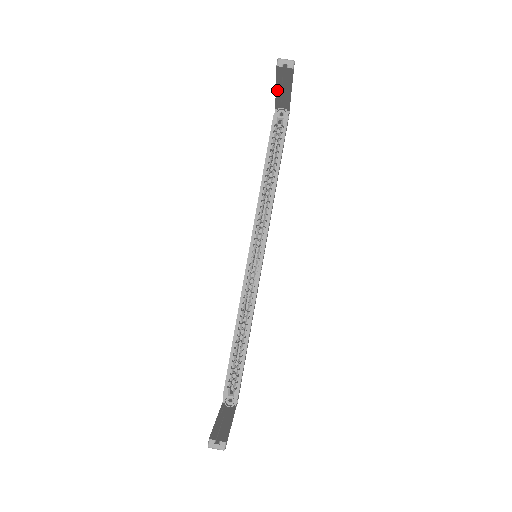
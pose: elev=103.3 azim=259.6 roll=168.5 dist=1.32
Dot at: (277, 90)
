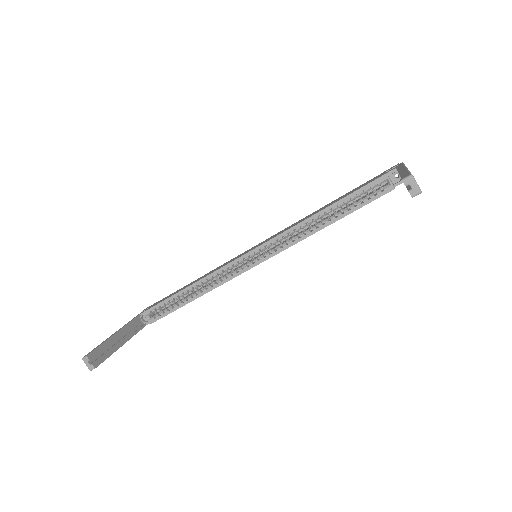
Dot at: occluded
